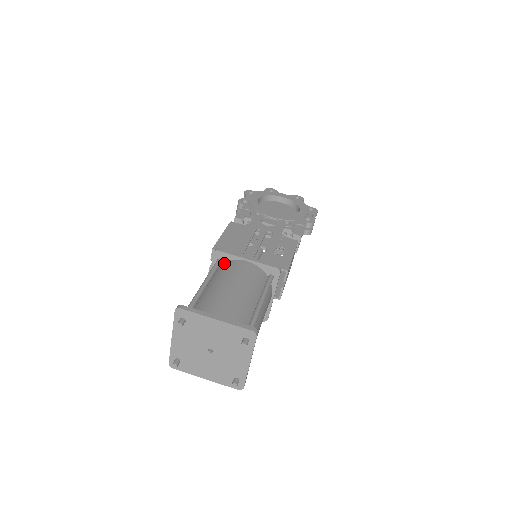
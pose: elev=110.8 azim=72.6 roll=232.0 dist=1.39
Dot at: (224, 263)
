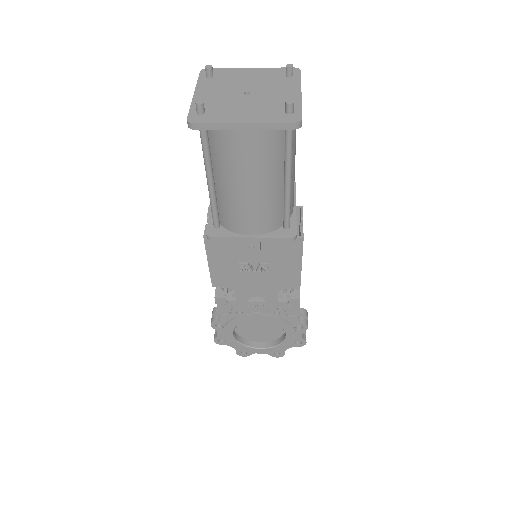
Dot at: occluded
